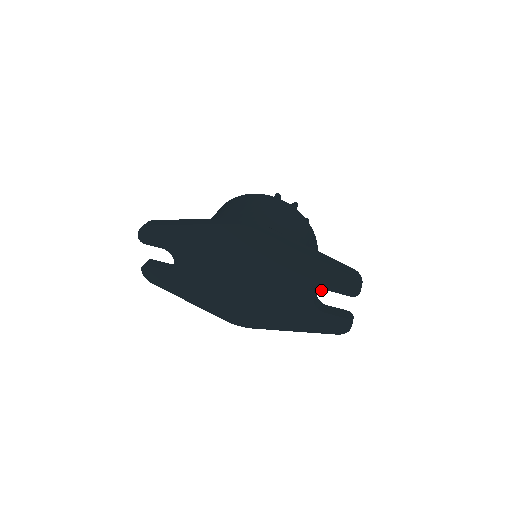
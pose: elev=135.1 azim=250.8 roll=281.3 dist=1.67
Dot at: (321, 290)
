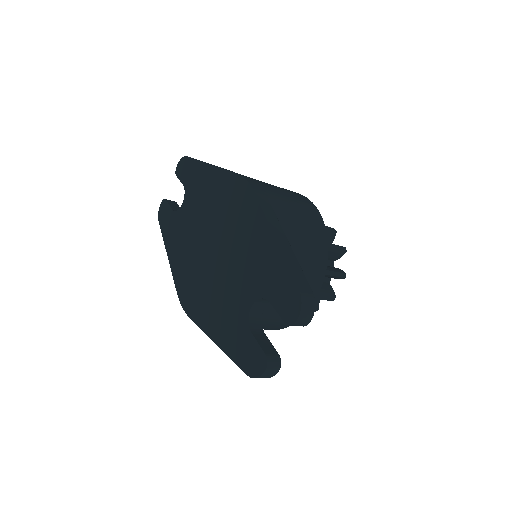
Dot at: (263, 296)
